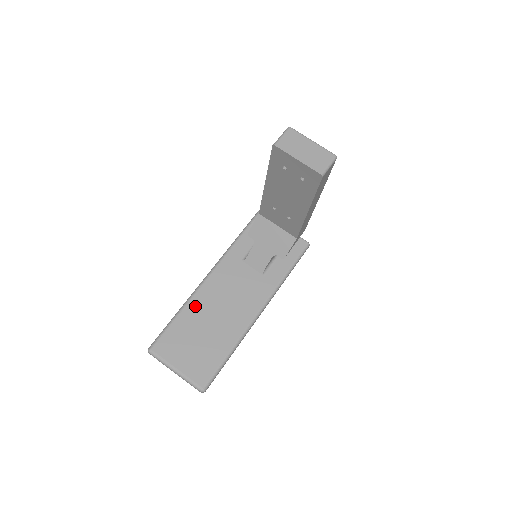
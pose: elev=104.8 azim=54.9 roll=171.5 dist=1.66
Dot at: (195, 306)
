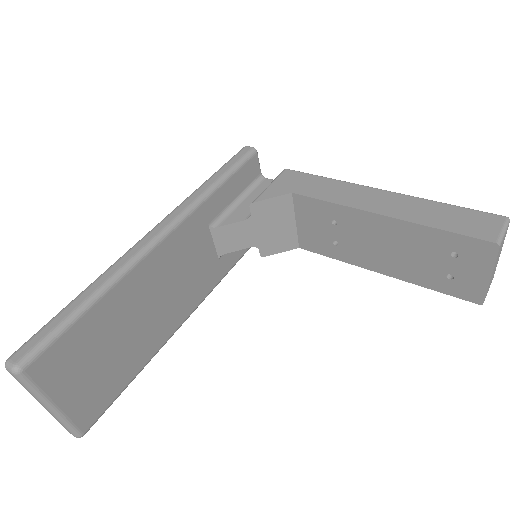
Dot at: (125, 291)
